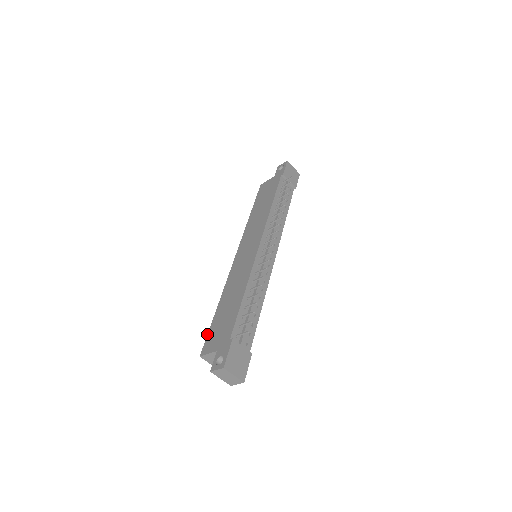
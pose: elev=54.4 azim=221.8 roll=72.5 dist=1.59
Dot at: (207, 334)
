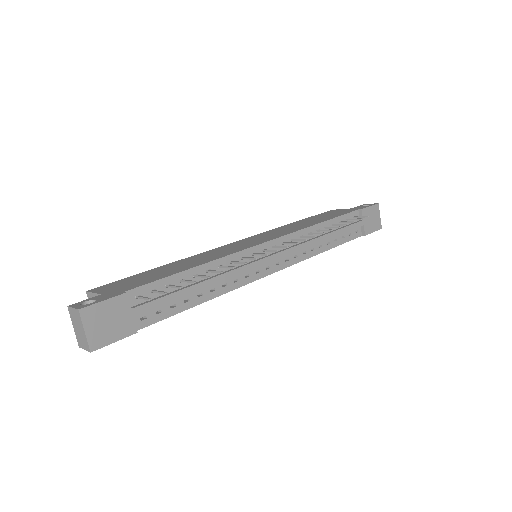
Dot at: (121, 279)
